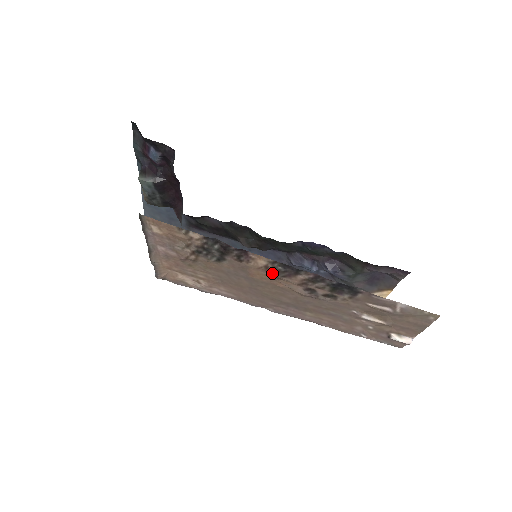
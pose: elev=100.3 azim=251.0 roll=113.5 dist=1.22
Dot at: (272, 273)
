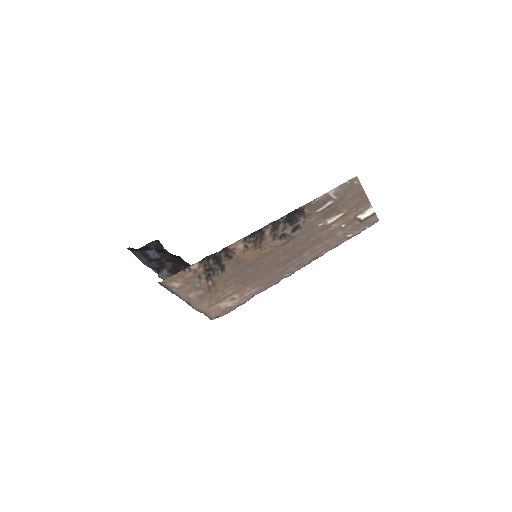
Dot at: (252, 247)
